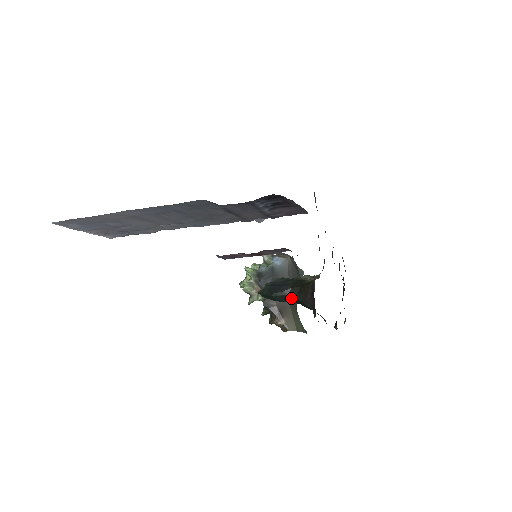
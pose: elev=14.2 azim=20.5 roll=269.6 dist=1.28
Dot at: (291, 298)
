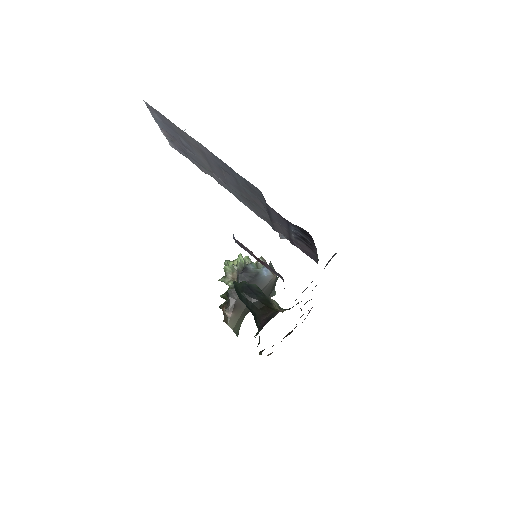
Dot at: (252, 307)
